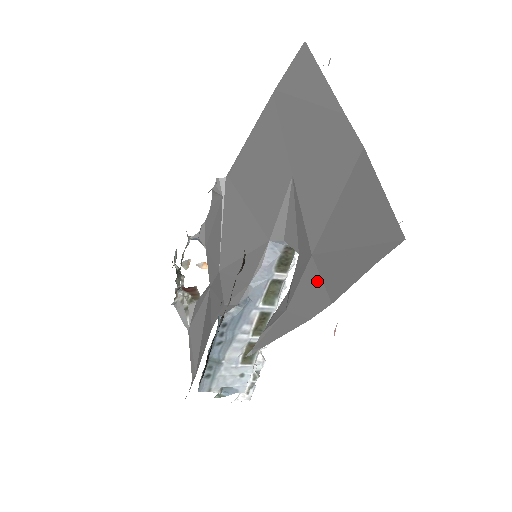
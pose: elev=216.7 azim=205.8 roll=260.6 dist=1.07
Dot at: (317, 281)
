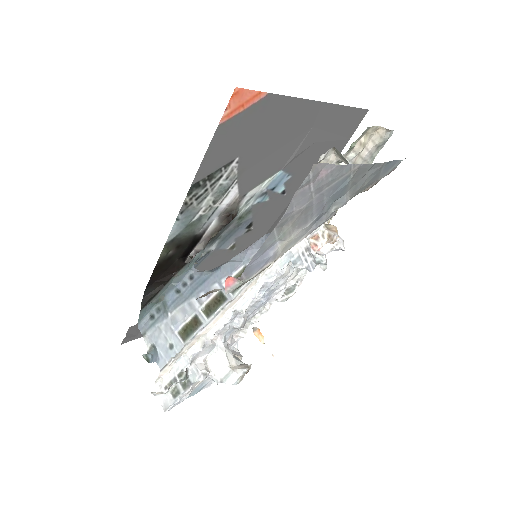
Dot at: occluded
